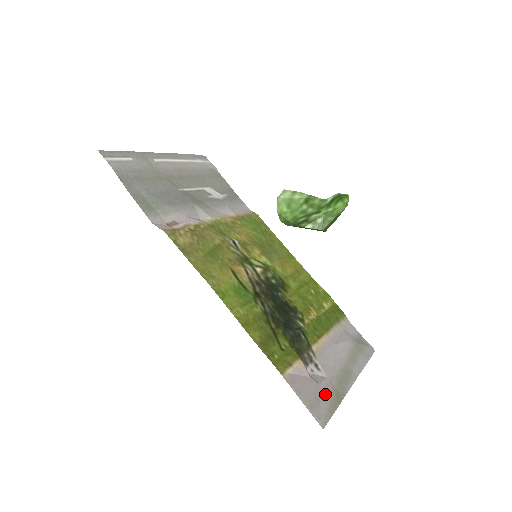
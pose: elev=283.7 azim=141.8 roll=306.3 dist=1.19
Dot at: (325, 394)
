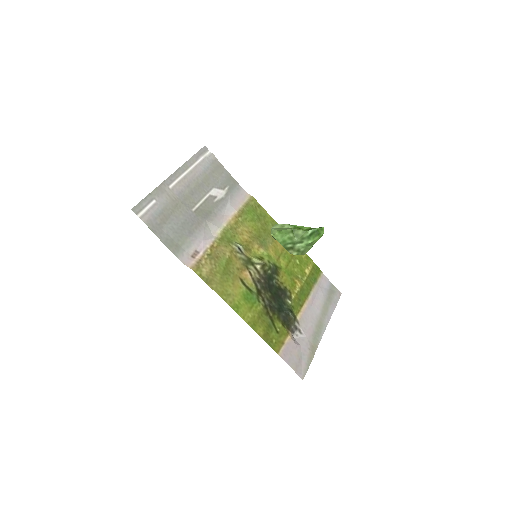
Dot at: (305, 352)
